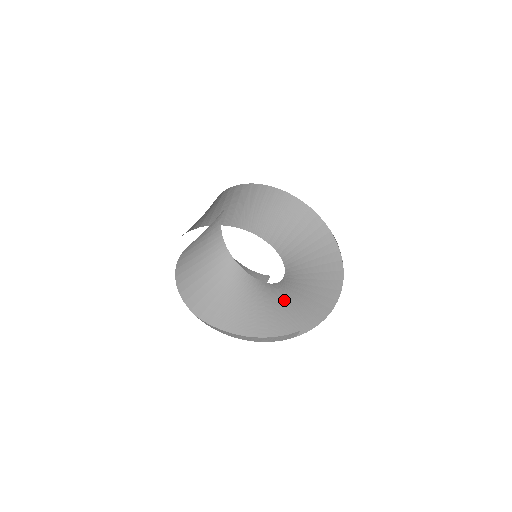
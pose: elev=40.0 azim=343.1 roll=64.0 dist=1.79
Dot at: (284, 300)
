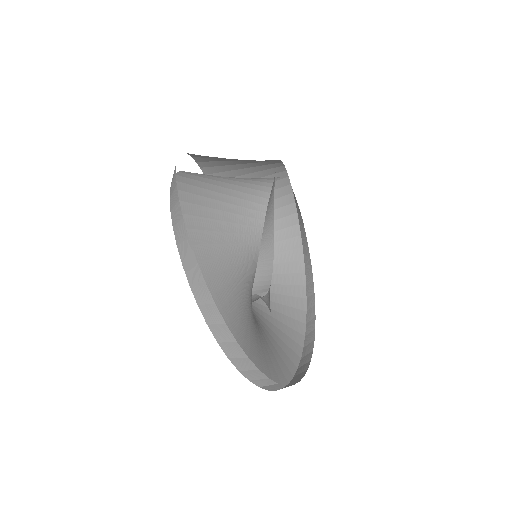
Dot at: (257, 331)
